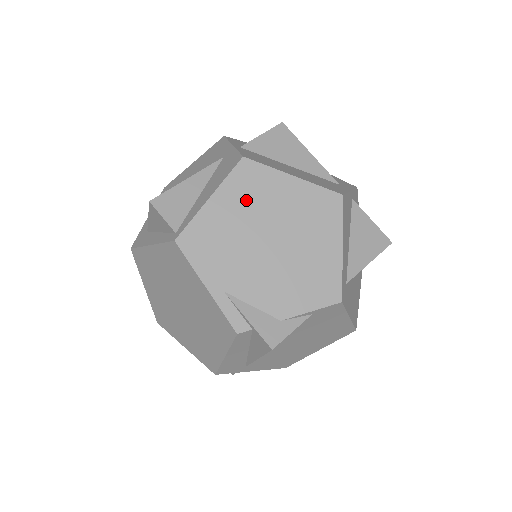
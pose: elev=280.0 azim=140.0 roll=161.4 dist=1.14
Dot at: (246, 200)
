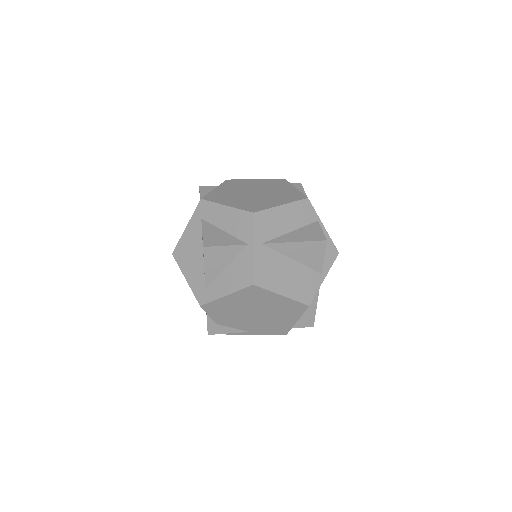
Dot at: occluded
